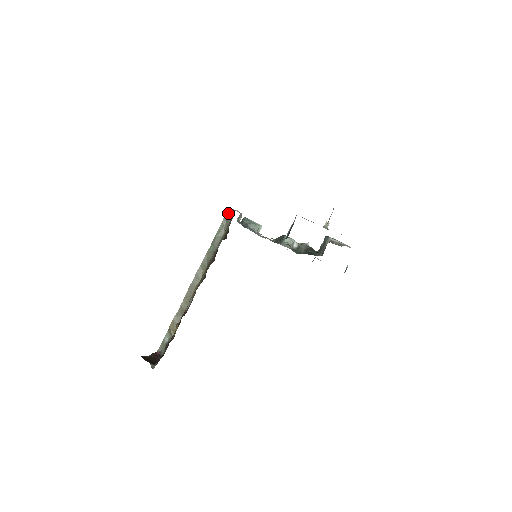
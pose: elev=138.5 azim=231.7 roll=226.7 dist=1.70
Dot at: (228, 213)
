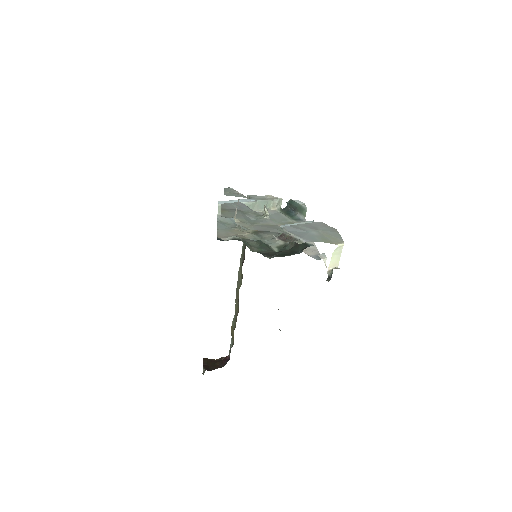
Dot at: occluded
